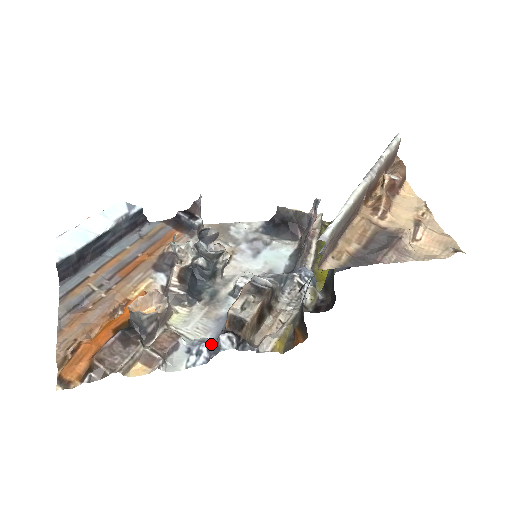
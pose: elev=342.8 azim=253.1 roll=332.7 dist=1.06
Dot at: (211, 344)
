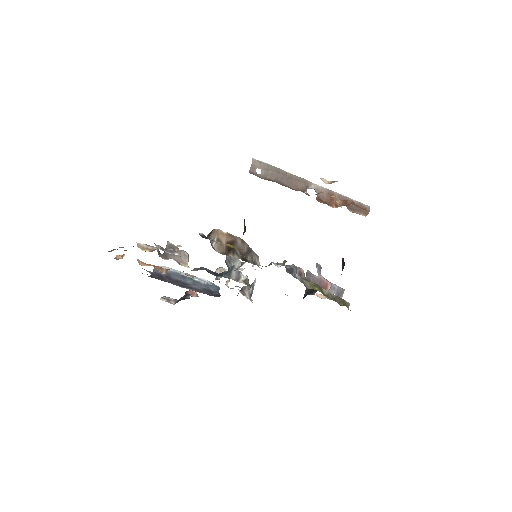
Dot at: occluded
